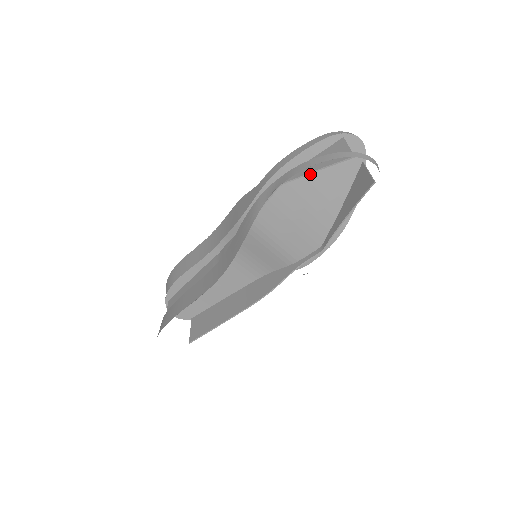
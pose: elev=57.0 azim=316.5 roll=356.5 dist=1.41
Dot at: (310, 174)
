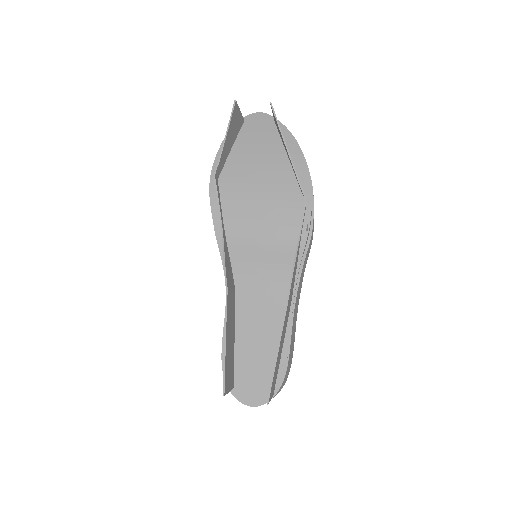
Dot at: (239, 158)
